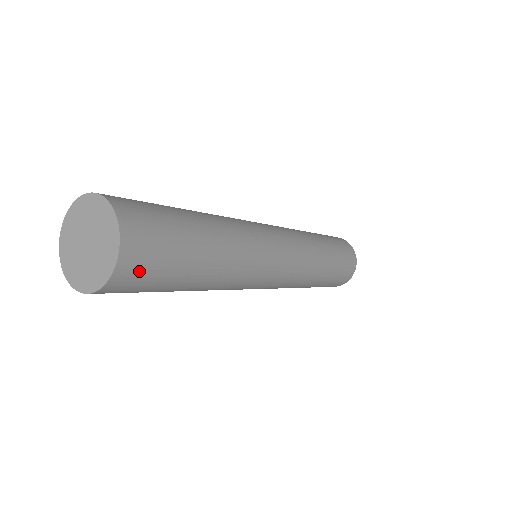
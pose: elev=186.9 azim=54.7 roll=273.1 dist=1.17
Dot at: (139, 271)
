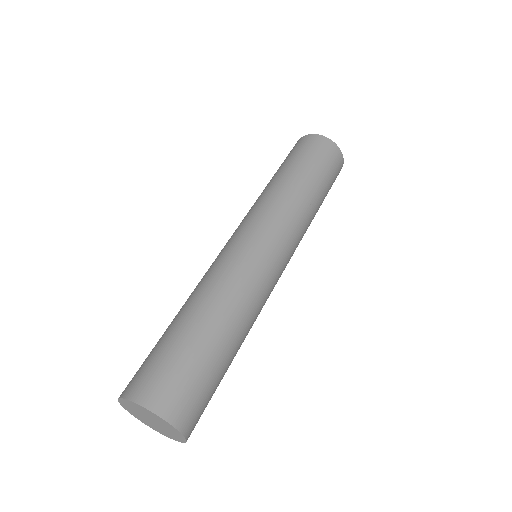
Dot at: (198, 415)
